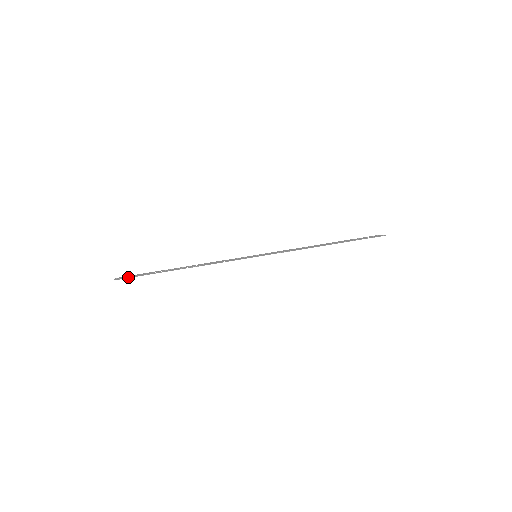
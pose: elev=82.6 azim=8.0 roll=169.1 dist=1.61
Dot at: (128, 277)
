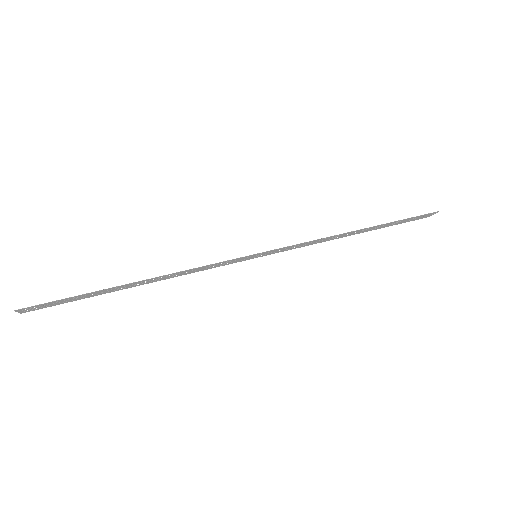
Dot at: (41, 304)
